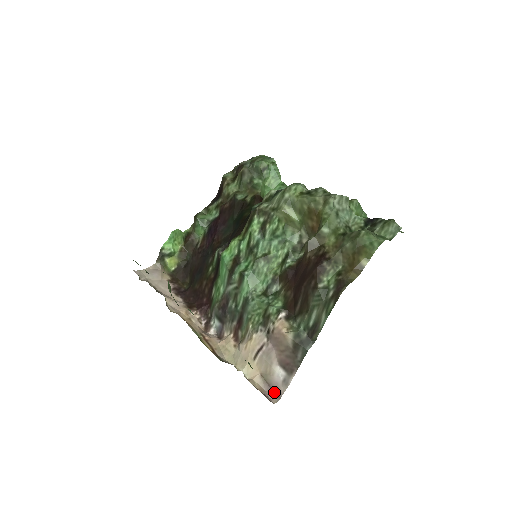
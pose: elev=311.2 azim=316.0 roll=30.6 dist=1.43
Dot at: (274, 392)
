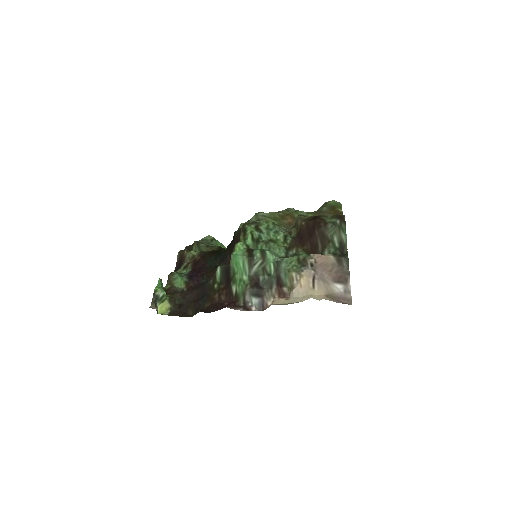
Dot at: (344, 301)
